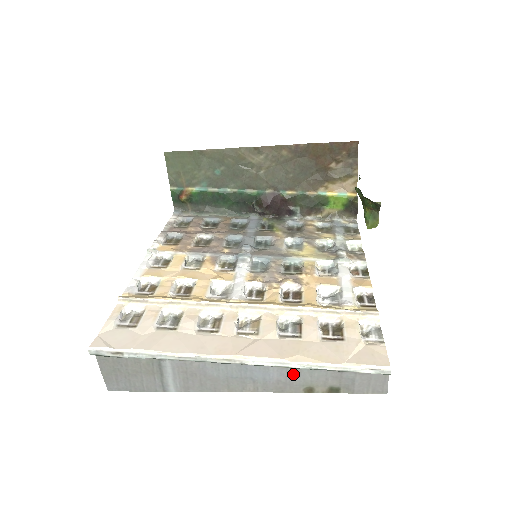
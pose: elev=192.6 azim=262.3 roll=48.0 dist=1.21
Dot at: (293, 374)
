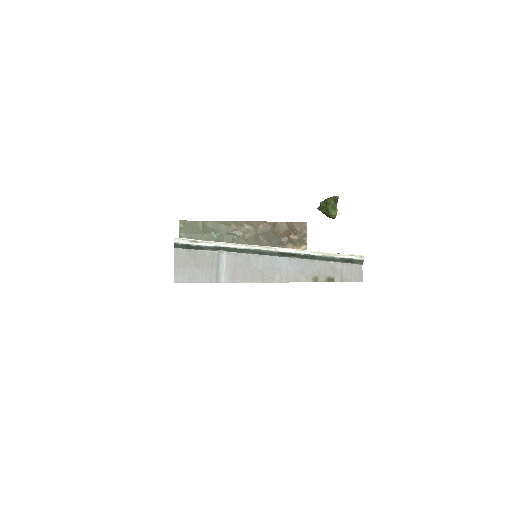
Dot at: (306, 265)
